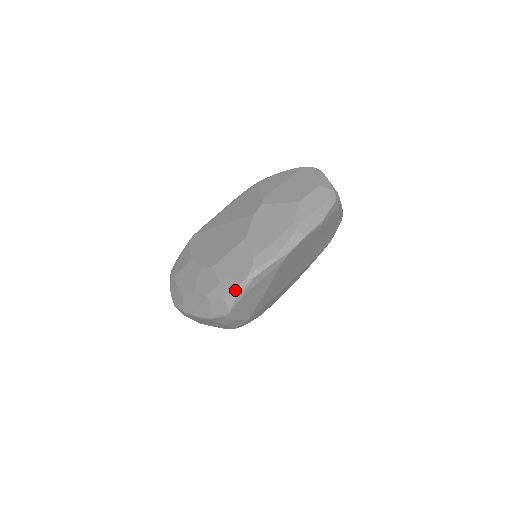
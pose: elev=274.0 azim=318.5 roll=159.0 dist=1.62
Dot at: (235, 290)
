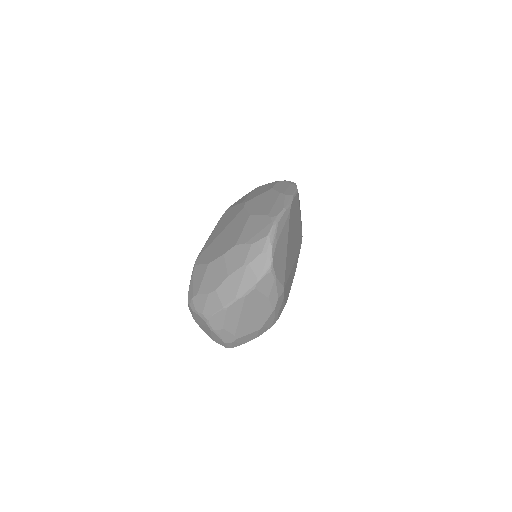
Dot at: (268, 238)
